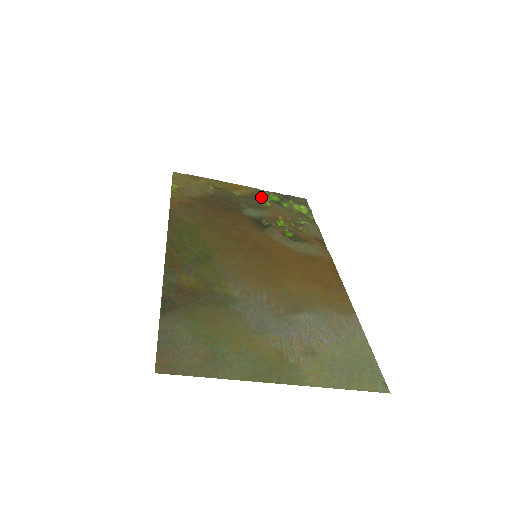
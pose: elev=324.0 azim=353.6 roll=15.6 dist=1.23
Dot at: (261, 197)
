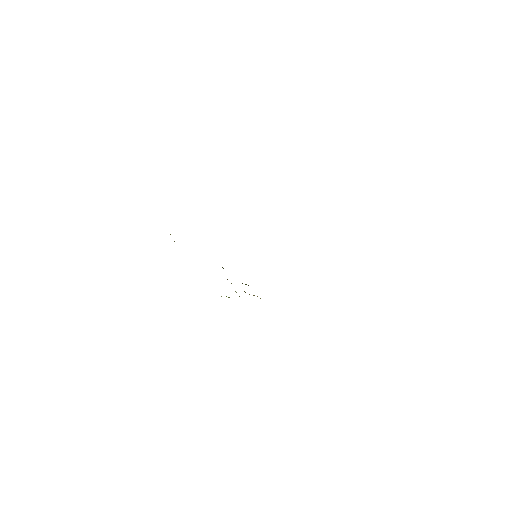
Dot at: occluded
